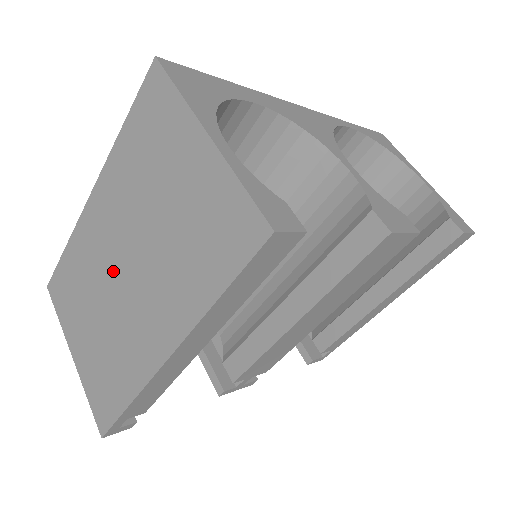
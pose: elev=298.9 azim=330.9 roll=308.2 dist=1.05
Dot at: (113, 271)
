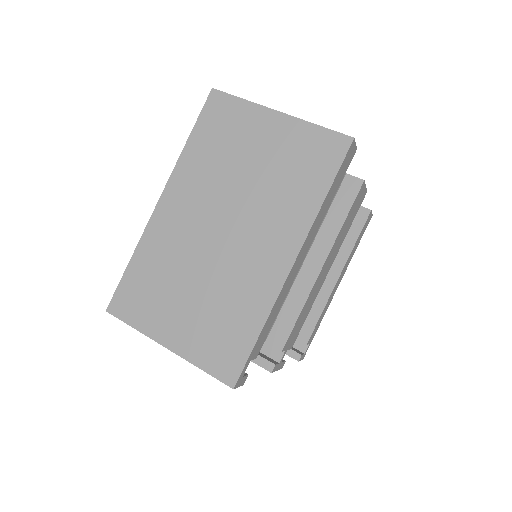
Dot at: (207, 241)
